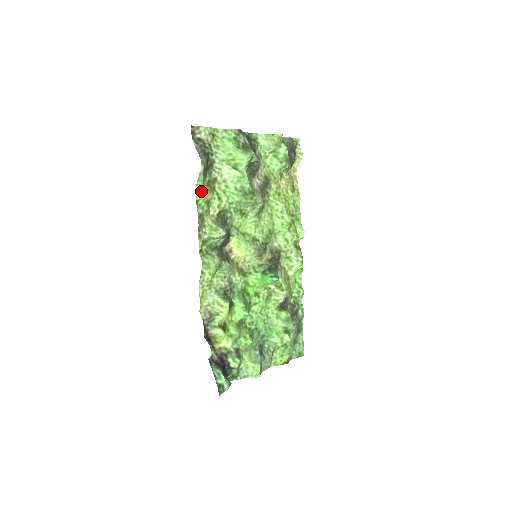
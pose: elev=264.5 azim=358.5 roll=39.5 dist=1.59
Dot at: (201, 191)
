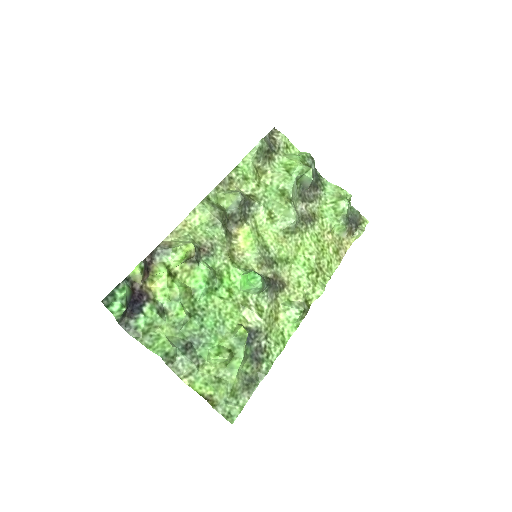
Dot at: (246, 163)
